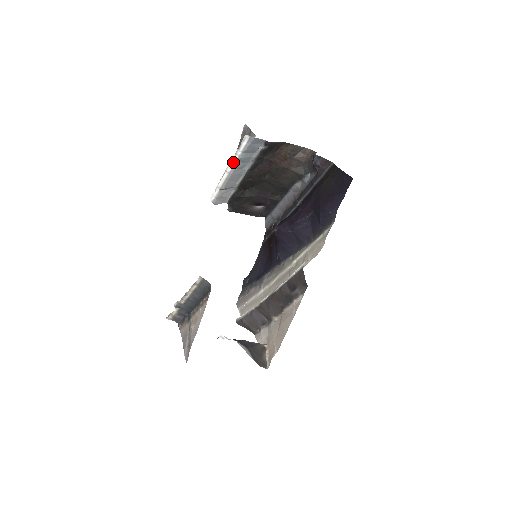
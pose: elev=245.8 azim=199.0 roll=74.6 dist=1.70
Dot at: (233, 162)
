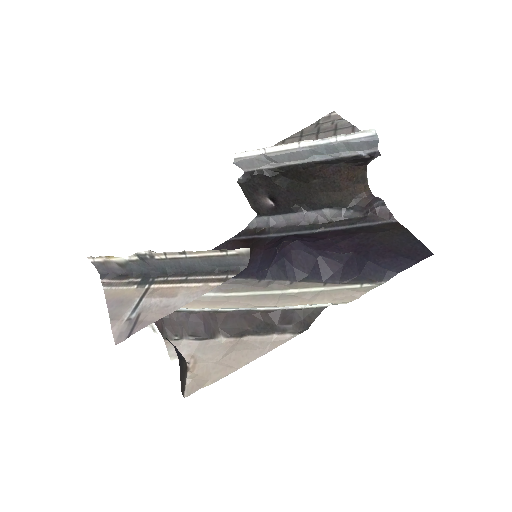
Dot at: (320, 141)
